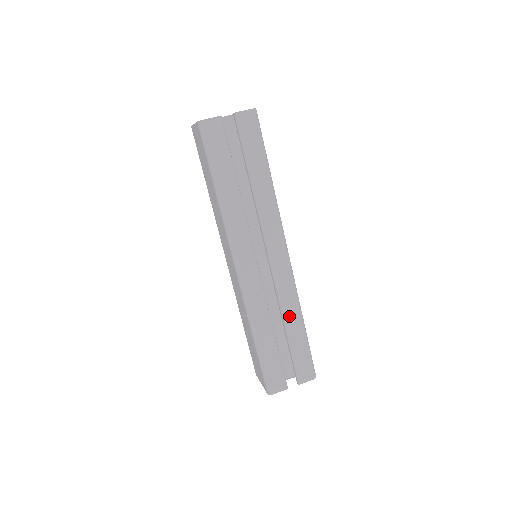
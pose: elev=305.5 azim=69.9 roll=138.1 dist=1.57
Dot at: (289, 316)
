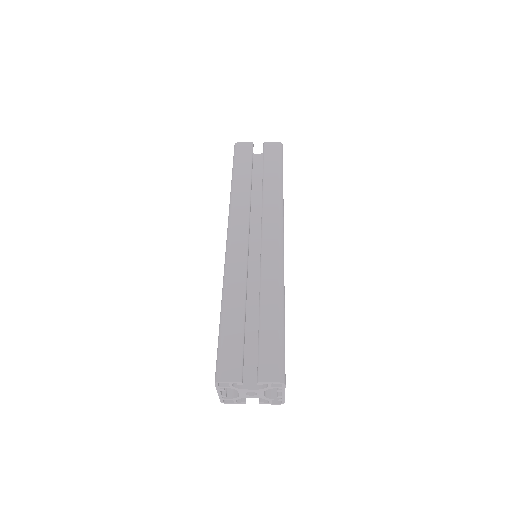
Dot at: (267, 296)
